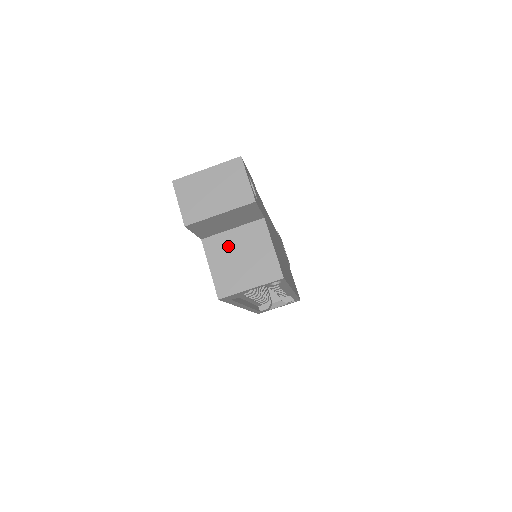
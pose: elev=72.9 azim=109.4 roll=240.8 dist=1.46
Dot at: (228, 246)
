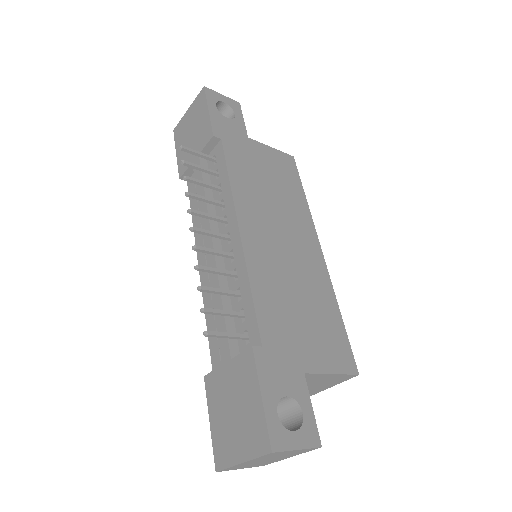
Dot at: occluded
